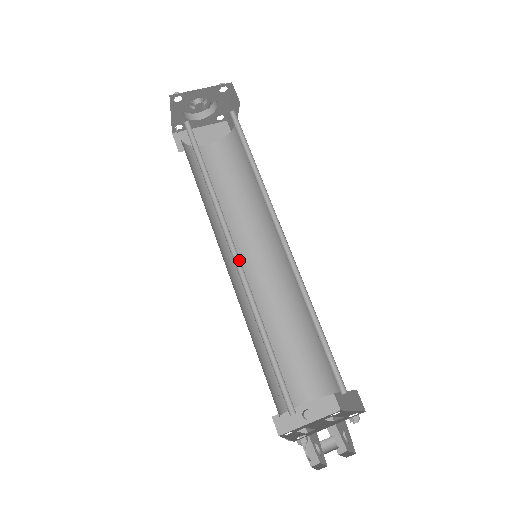
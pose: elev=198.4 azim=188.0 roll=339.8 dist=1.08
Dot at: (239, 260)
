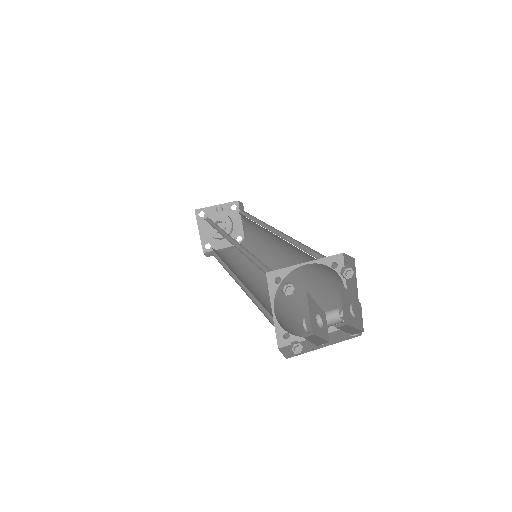
Dot at: (235, 242)
